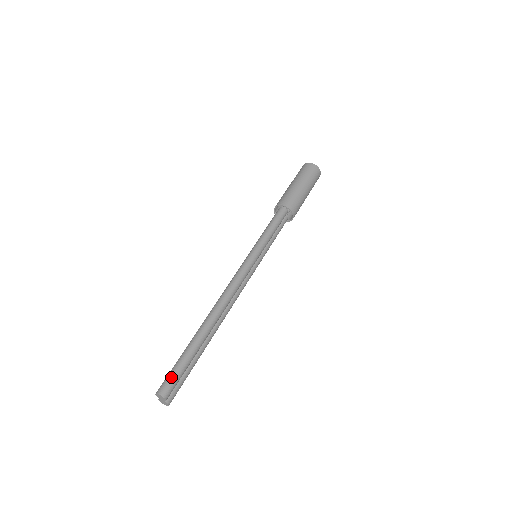
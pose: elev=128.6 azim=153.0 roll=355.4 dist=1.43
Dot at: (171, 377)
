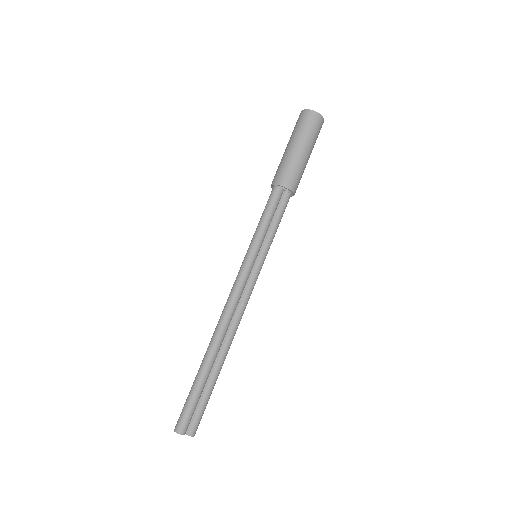
Dot at: (182, 413)
